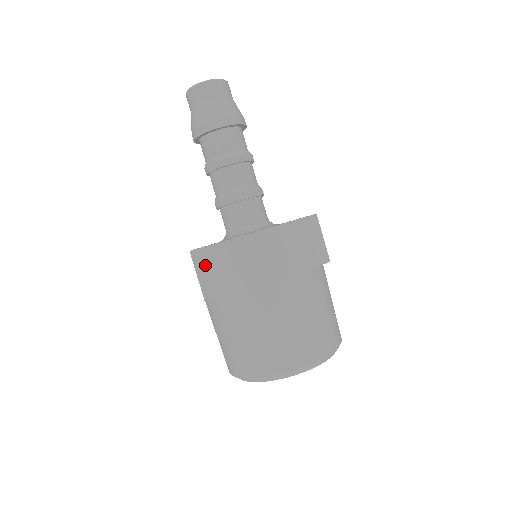
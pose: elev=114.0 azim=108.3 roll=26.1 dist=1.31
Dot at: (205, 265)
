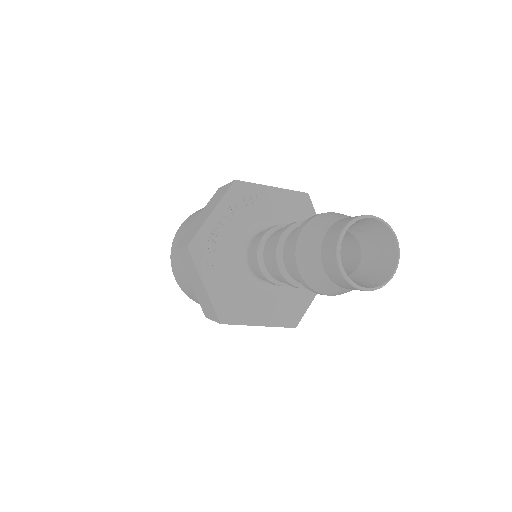
Dot at: (188, 259)
